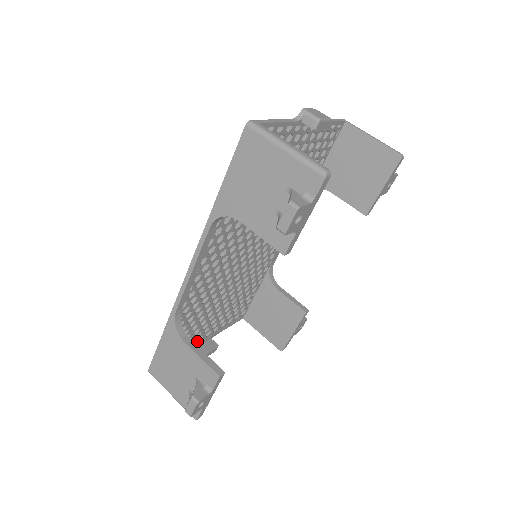
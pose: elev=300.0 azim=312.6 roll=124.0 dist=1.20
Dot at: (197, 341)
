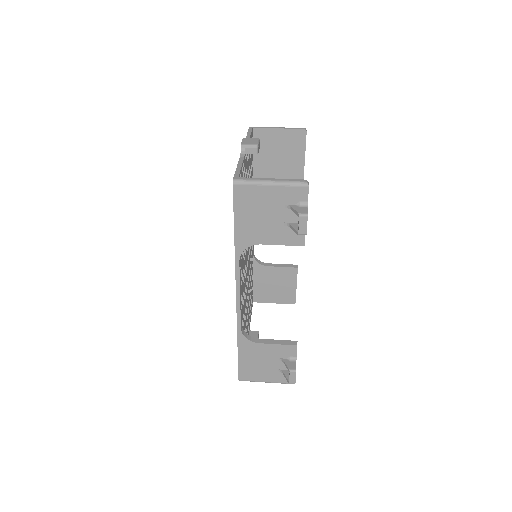
Dot at: occluded
